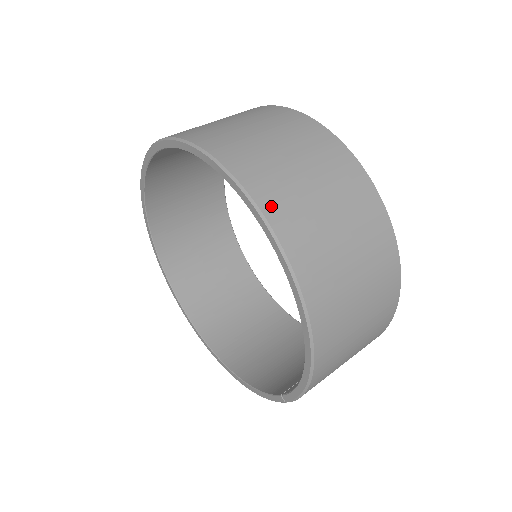
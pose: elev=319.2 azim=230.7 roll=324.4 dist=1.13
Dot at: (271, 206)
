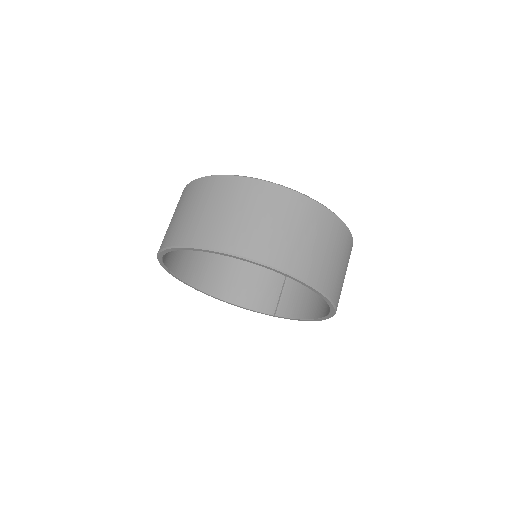
Dot at: (334, 294)
